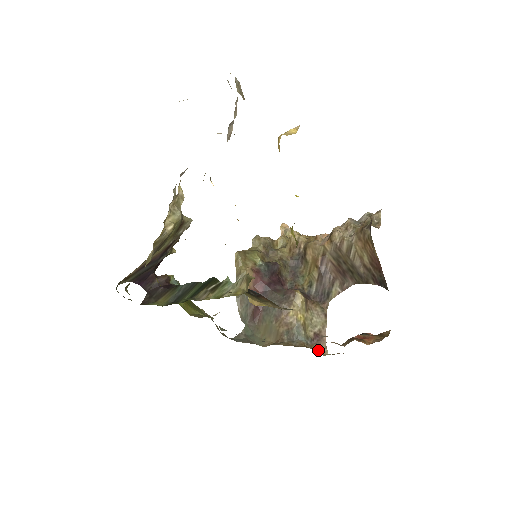
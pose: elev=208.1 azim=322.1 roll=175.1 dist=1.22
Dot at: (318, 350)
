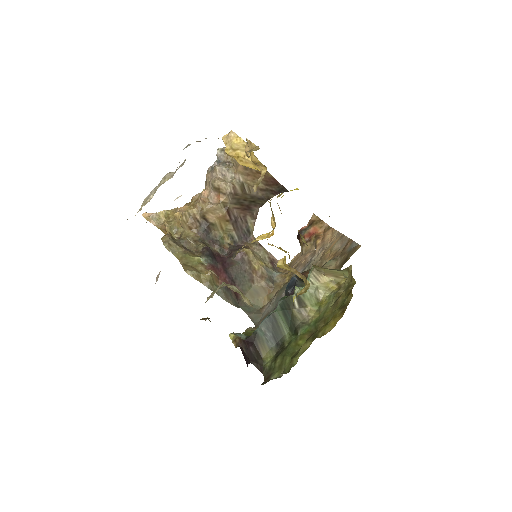
Dot at: (282, 269)
